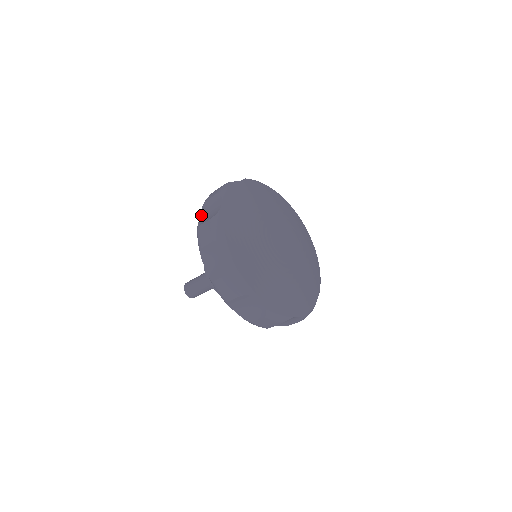
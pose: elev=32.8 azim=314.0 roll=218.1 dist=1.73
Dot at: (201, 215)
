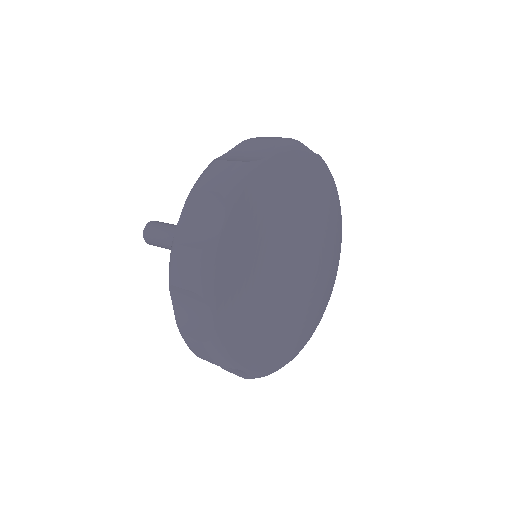
Dot at: (184, 211)
